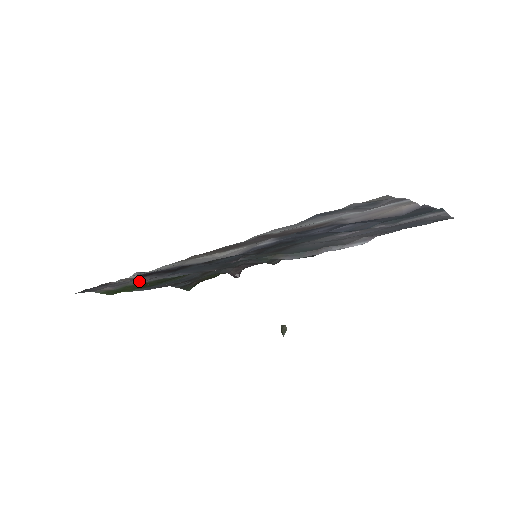
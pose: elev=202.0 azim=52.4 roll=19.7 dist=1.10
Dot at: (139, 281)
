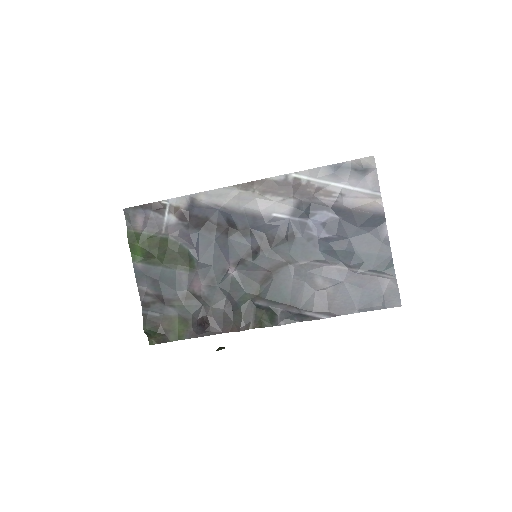
Dot at: (168, 230)
